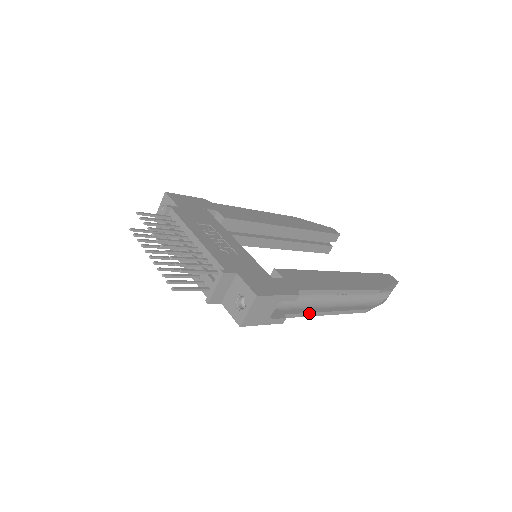
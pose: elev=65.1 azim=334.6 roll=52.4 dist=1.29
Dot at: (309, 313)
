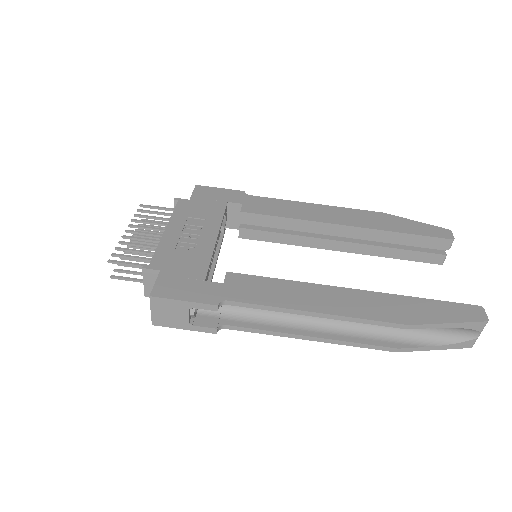
Dot at: (269, 331)
